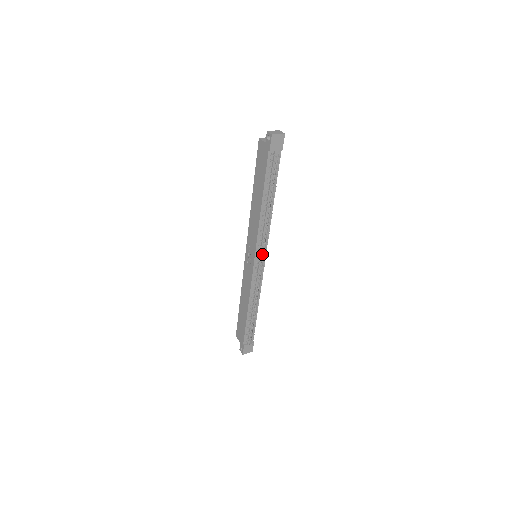
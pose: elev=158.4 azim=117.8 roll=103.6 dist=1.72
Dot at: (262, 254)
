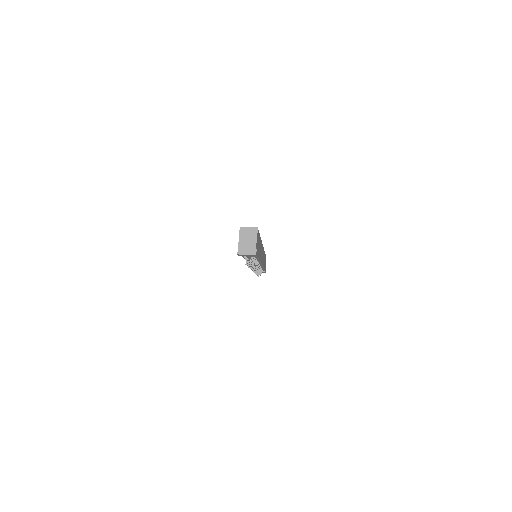
Dot at: occluded
